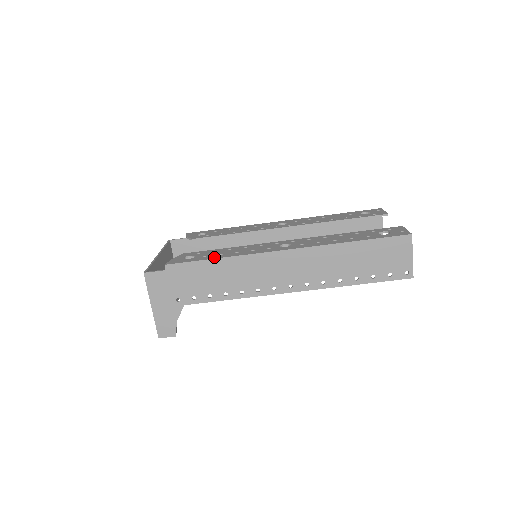
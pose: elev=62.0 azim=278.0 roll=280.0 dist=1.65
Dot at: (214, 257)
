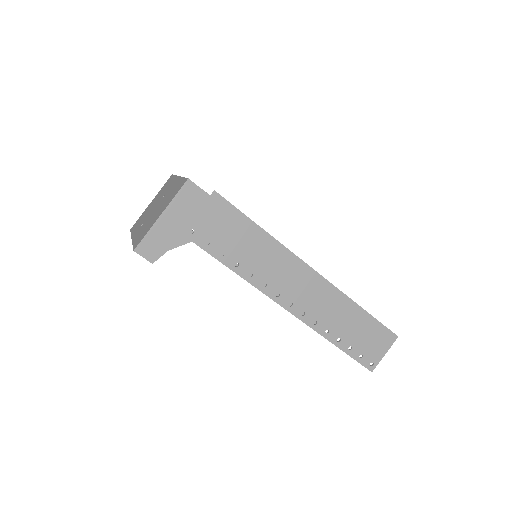
Dot at: occluded
